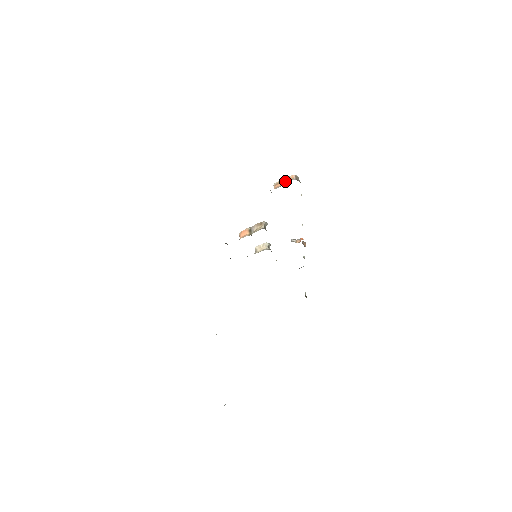
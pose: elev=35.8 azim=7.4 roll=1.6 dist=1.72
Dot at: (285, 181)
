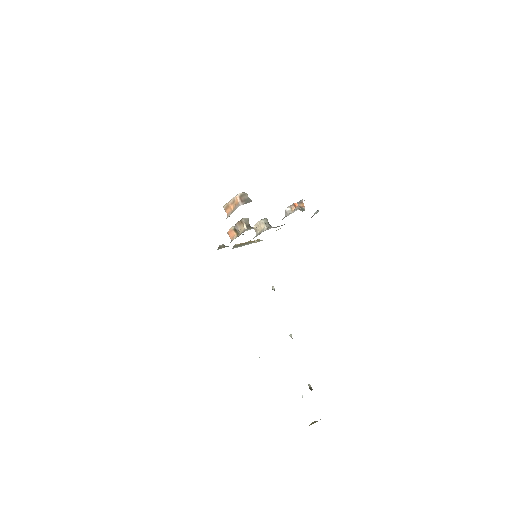
Dot at: (232, 205)
